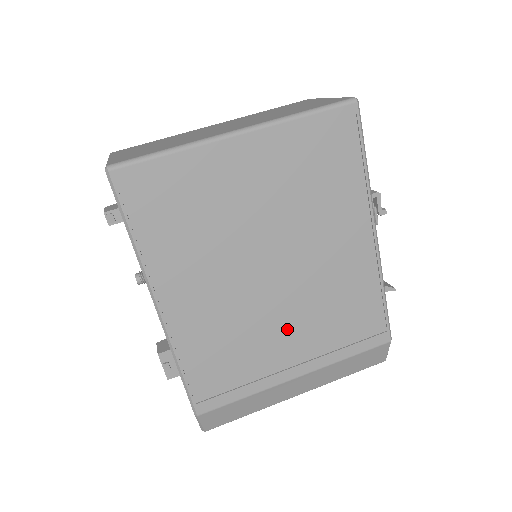
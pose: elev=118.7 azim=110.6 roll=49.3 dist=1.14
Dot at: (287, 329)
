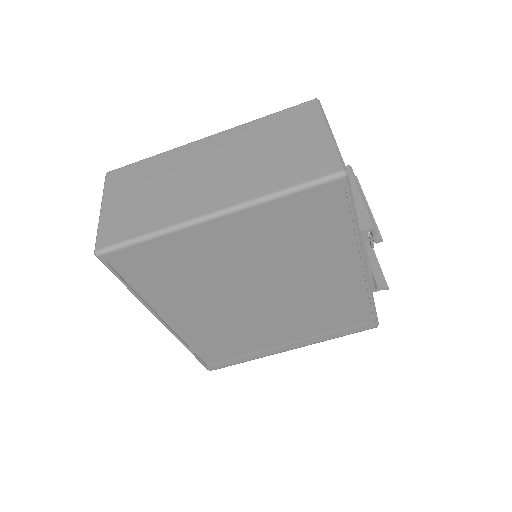
Dot at: (279, 327)
